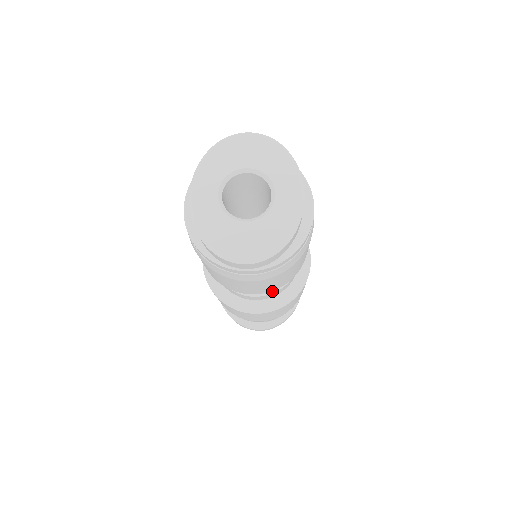
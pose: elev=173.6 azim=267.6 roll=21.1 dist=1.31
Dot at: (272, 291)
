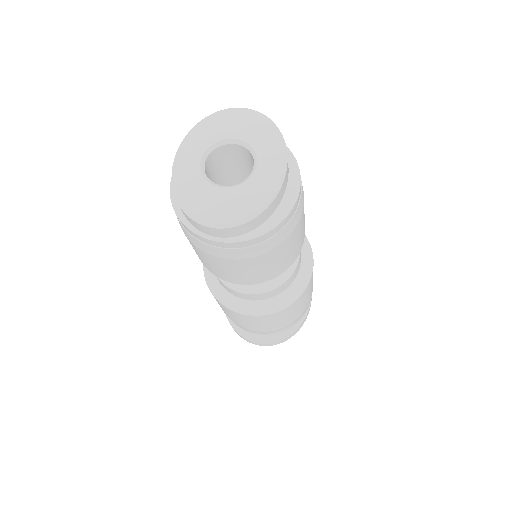
Dot at: (265, 290)
